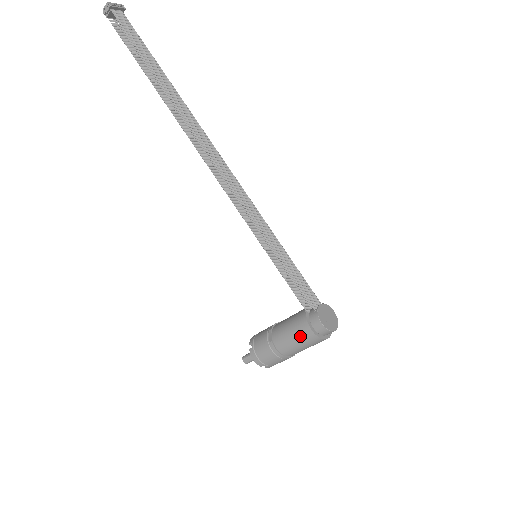
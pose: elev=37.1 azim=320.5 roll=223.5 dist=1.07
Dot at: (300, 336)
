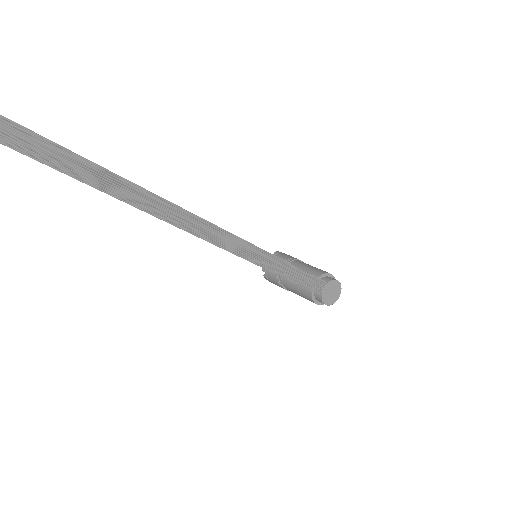
Dot at: occluded
